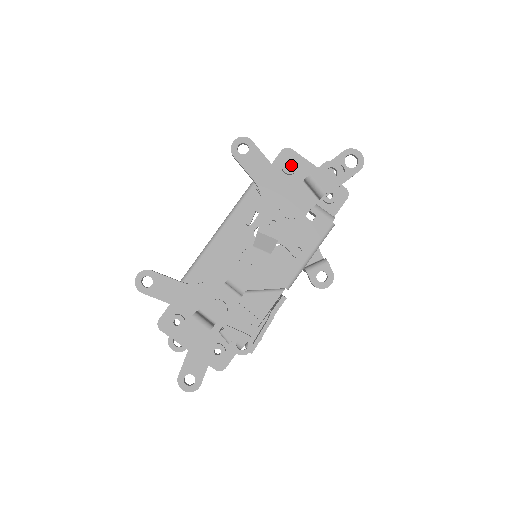
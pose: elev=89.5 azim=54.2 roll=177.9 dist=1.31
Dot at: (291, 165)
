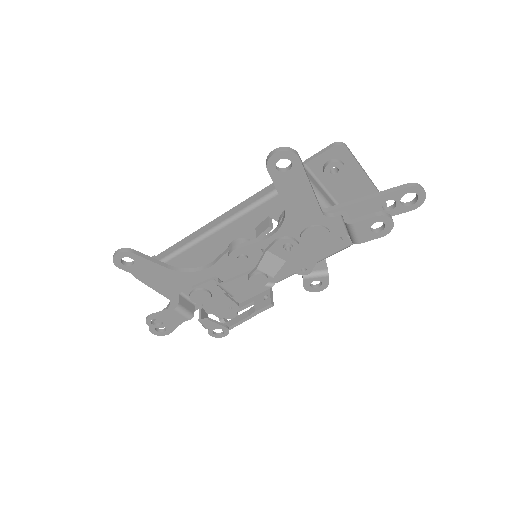
Dot at: occluded
